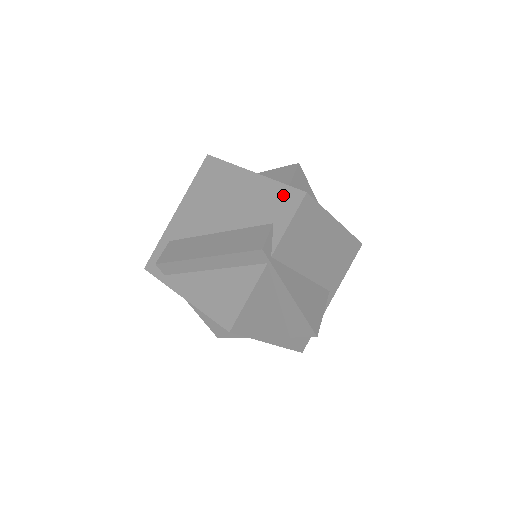
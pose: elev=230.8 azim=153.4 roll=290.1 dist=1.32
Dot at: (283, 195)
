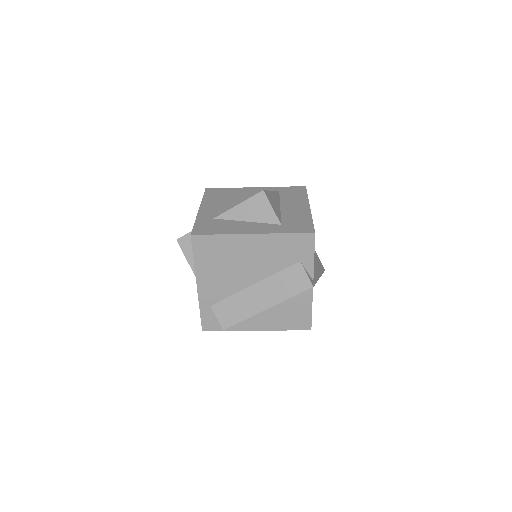
Dot at: (296, 241)
